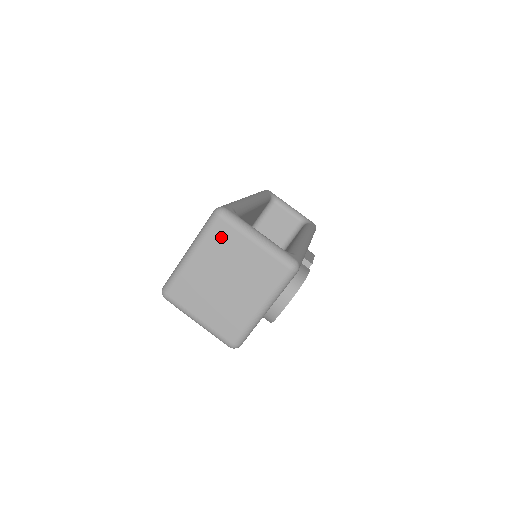
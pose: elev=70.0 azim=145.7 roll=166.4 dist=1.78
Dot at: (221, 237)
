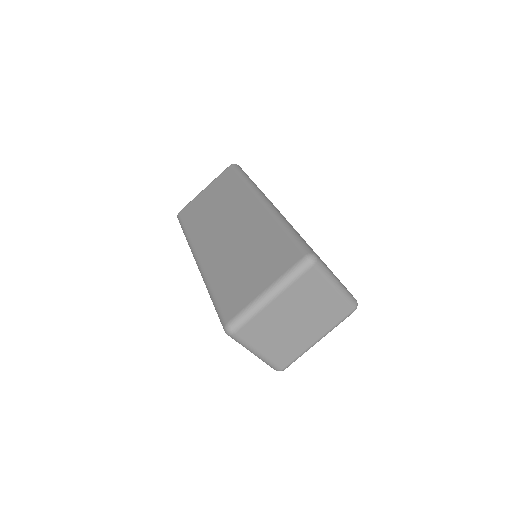
Dot at: (308, 283)
